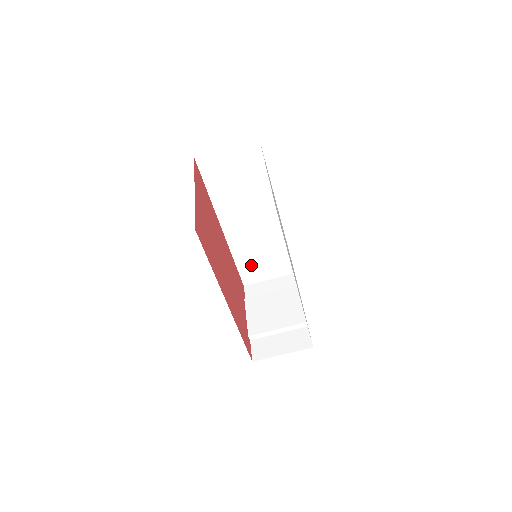
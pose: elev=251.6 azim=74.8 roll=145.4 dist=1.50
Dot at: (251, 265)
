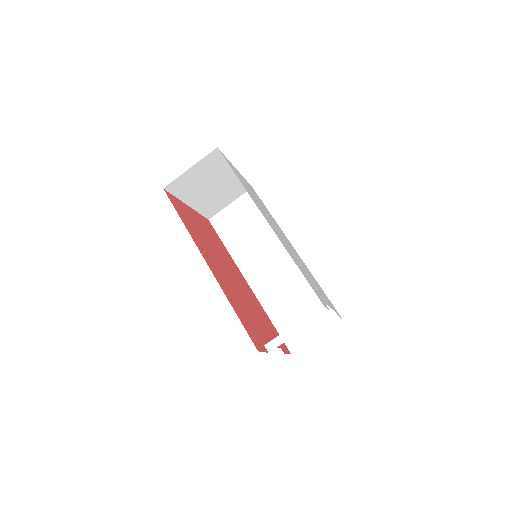
Dot at: (289, 321)
